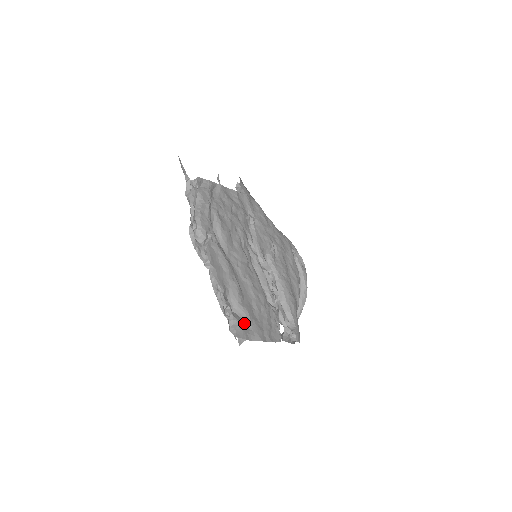
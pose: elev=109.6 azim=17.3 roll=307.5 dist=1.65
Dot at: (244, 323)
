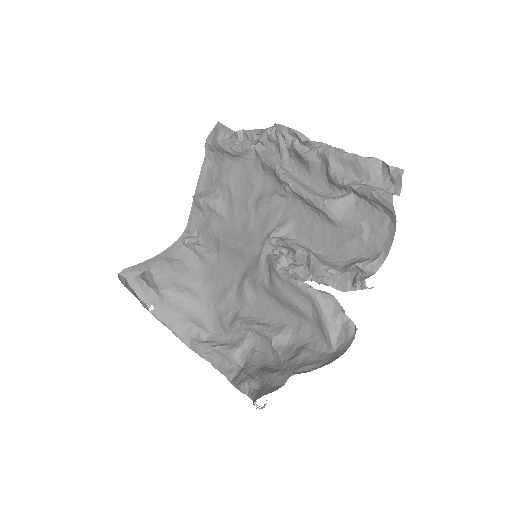
Dot at: occluded
